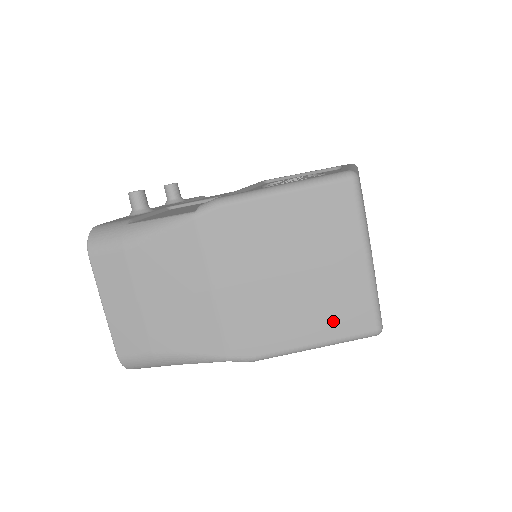
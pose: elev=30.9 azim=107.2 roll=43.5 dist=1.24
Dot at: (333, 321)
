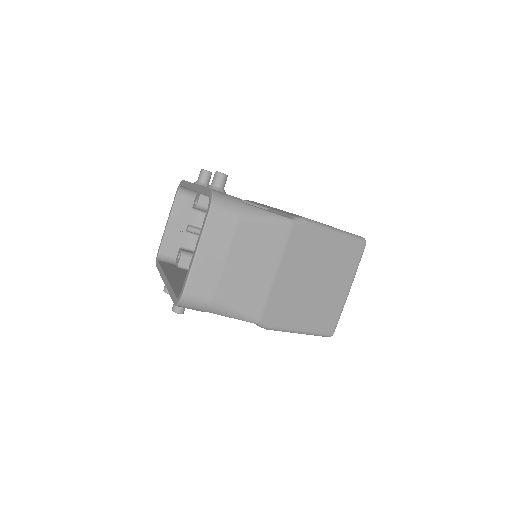
Dot at: (318, 320)
